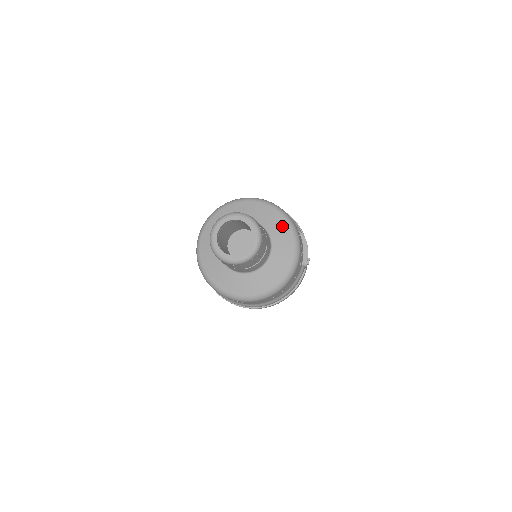
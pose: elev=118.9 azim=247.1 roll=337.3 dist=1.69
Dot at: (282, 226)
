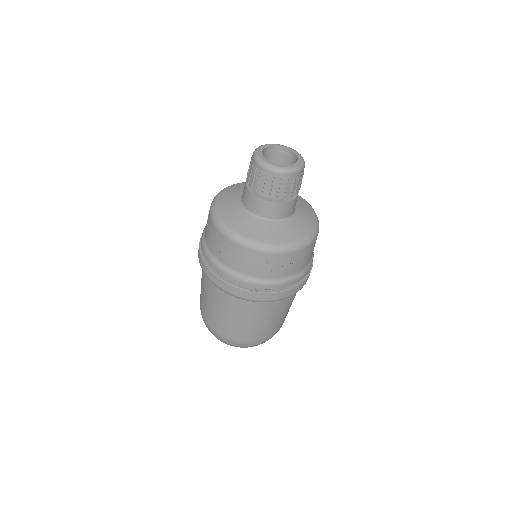
Dot at: occluded
